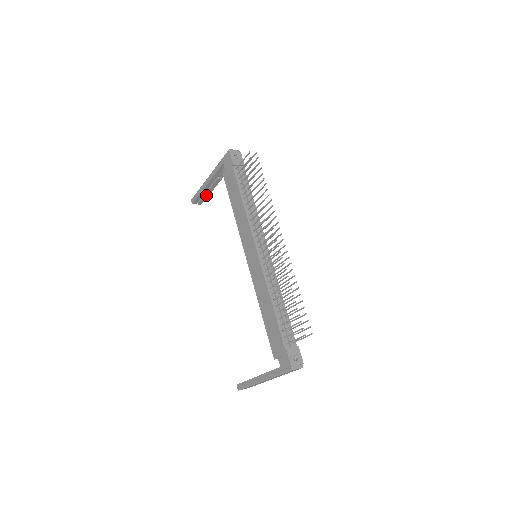
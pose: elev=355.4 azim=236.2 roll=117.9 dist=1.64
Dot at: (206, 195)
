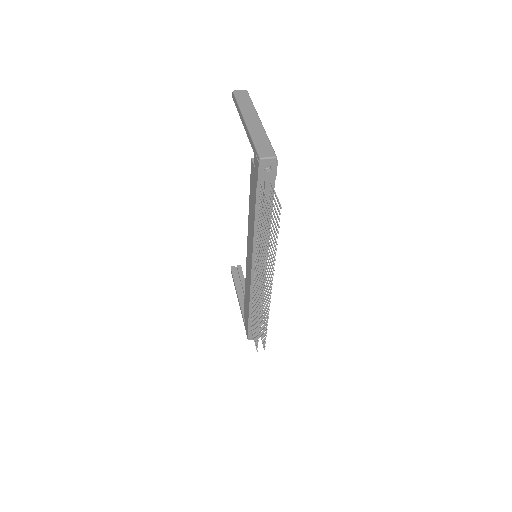
Dot at: occluded
